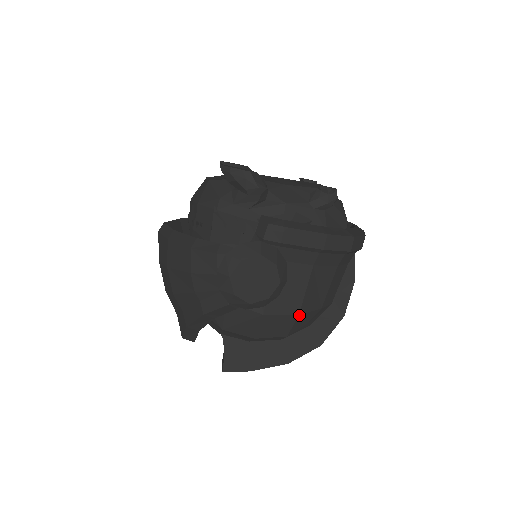
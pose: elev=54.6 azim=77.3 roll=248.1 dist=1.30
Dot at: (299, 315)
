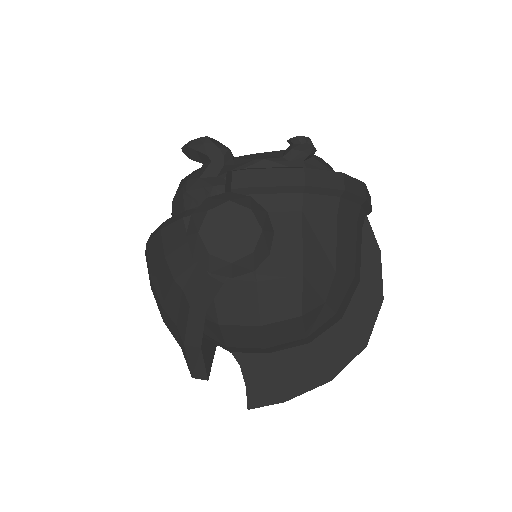
Dot at: (304, 276)
